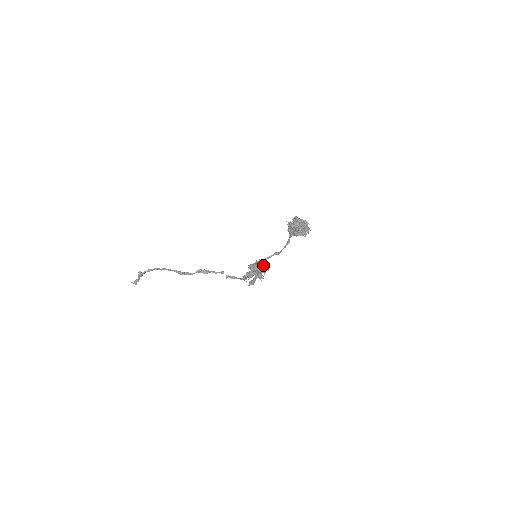
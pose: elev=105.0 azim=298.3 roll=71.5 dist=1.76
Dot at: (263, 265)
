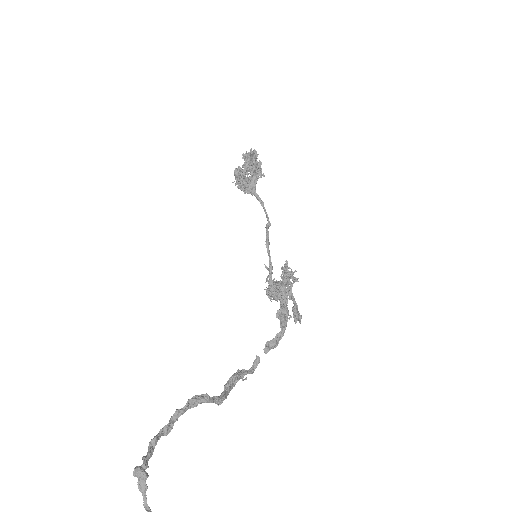
Dot at: occluded
